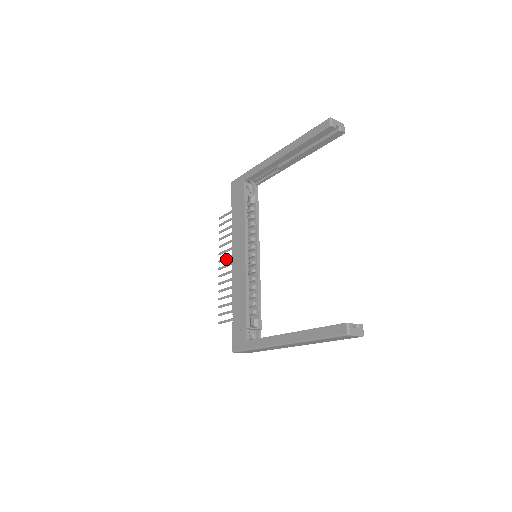
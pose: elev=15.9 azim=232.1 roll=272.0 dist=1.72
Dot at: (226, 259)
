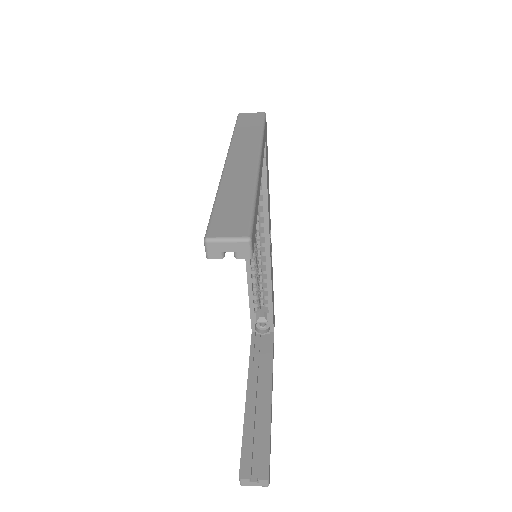
Dot at: occluded
